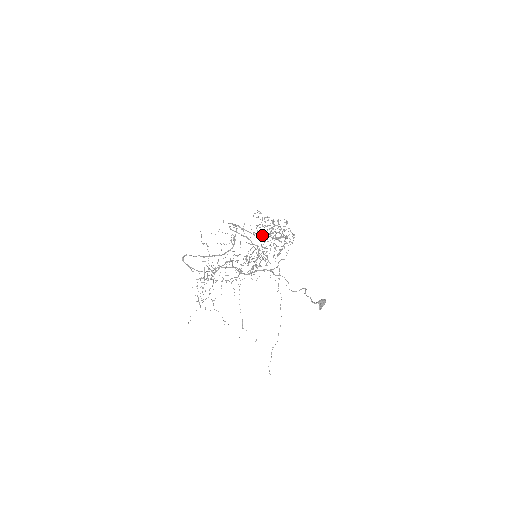
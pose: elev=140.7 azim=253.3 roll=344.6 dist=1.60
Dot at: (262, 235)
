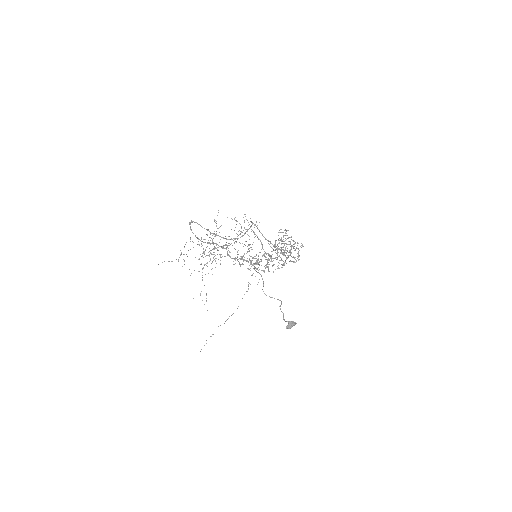
Dot at: occluded
